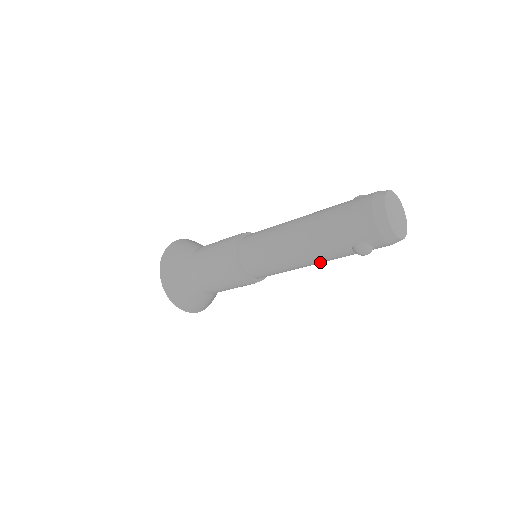
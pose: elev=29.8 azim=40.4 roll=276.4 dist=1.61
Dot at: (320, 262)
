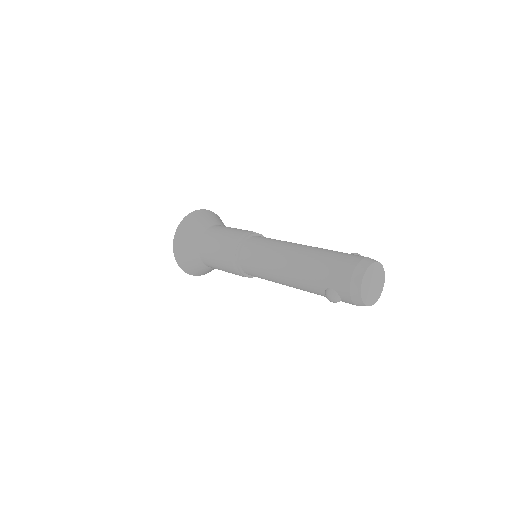
Dot at: (298, 288)
